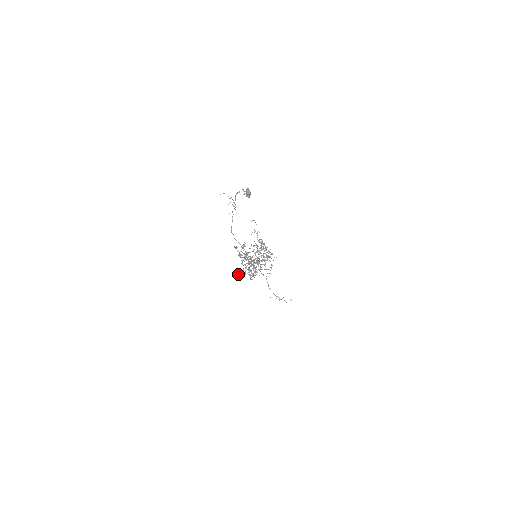
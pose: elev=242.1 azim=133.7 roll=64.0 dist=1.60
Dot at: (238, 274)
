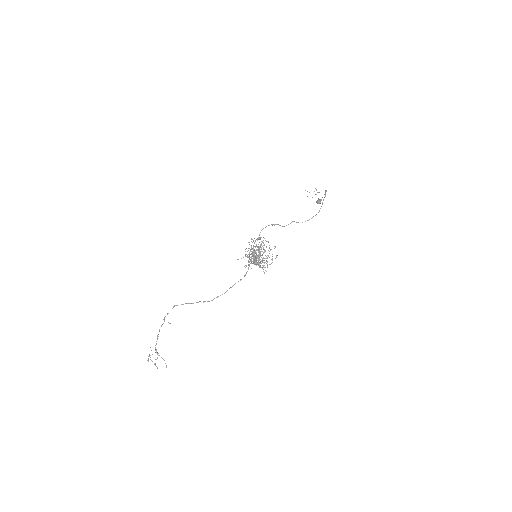
Dot at: occluded
